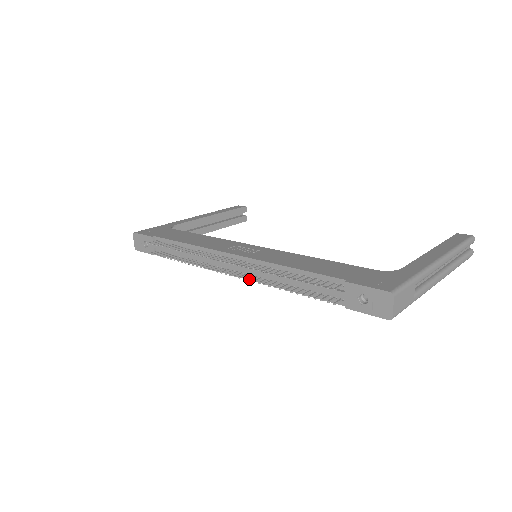
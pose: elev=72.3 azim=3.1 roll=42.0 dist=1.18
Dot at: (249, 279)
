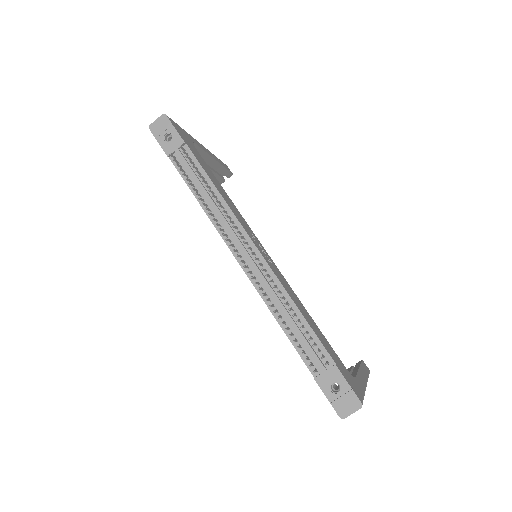
Dot at: (256, 282)
